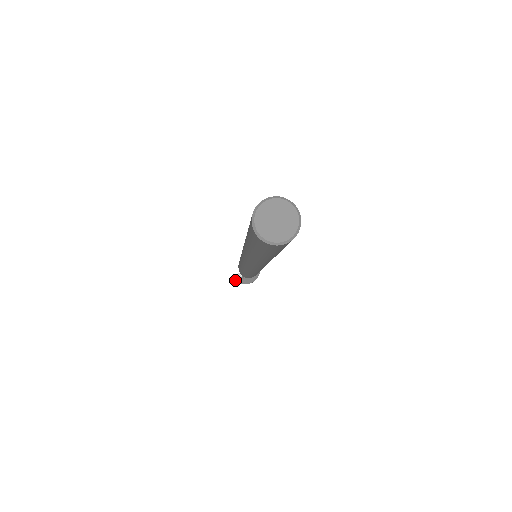
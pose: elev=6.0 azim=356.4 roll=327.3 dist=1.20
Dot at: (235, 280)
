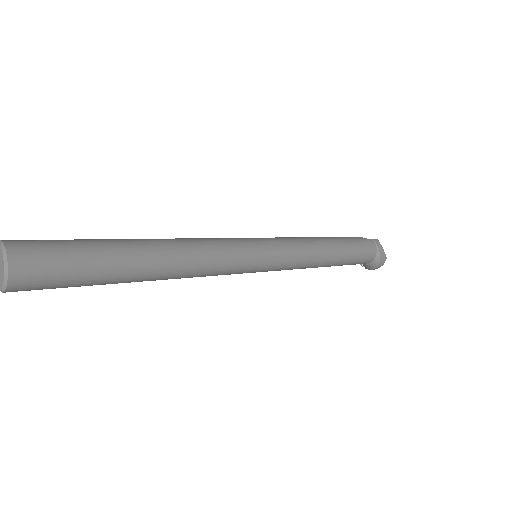
Dot at: (361, 265)
